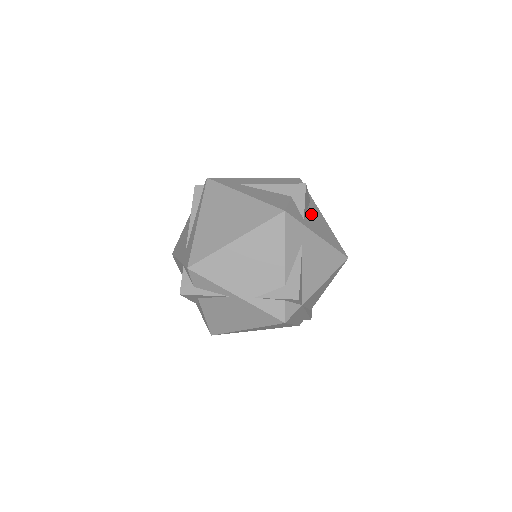
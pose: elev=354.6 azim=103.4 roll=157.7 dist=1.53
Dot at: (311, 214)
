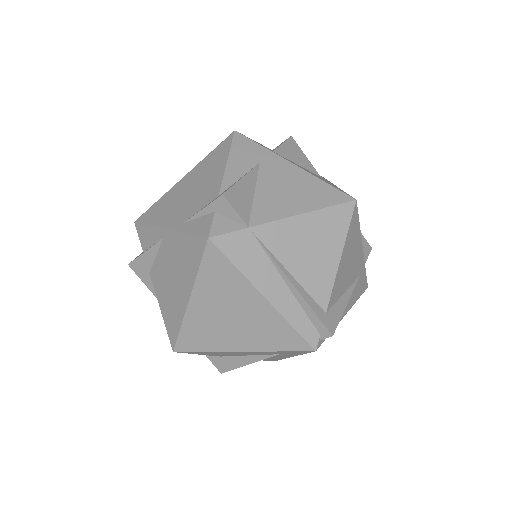
Dot at: occluded
